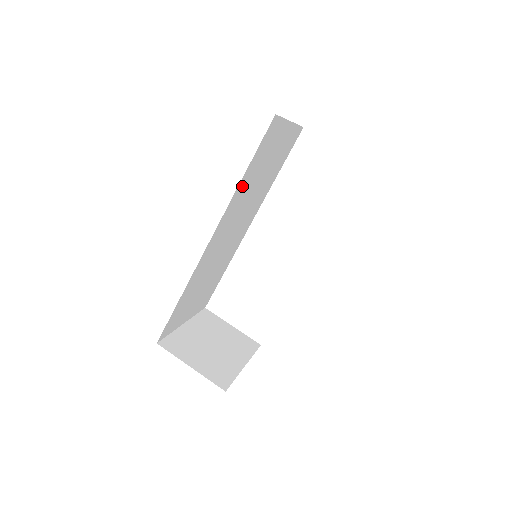
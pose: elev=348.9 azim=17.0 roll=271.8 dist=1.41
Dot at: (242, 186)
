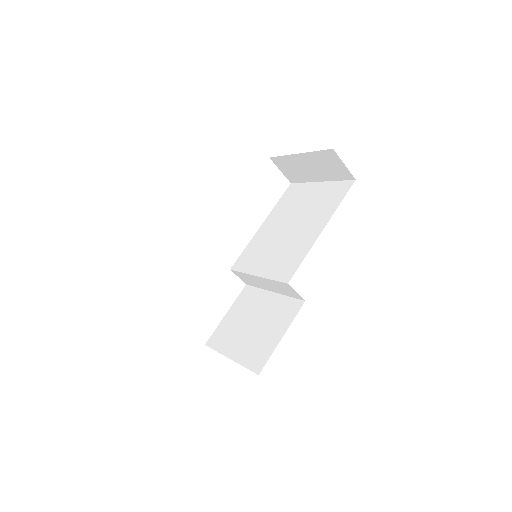
Dot at: occluded
